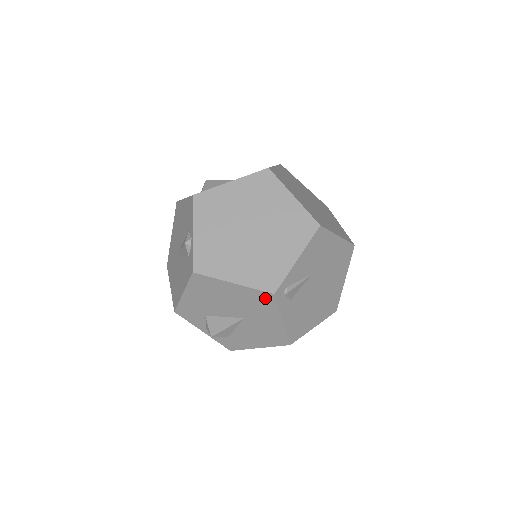
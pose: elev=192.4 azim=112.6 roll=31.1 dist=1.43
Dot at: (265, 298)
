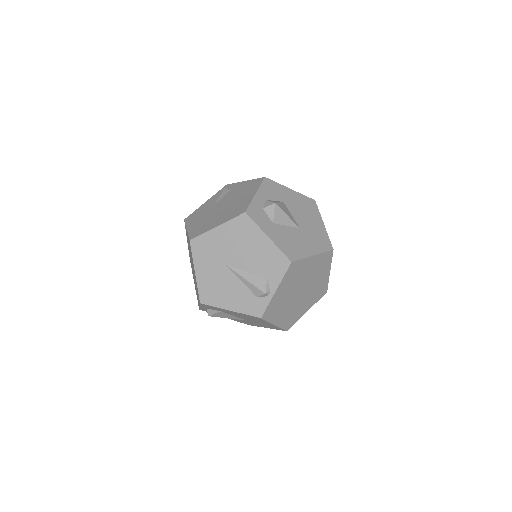
Dot at: occluded
